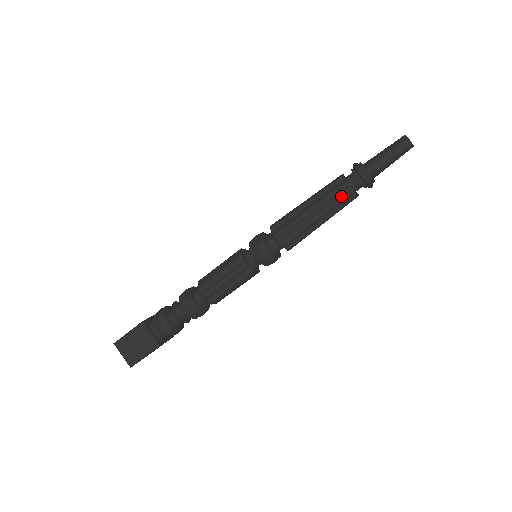
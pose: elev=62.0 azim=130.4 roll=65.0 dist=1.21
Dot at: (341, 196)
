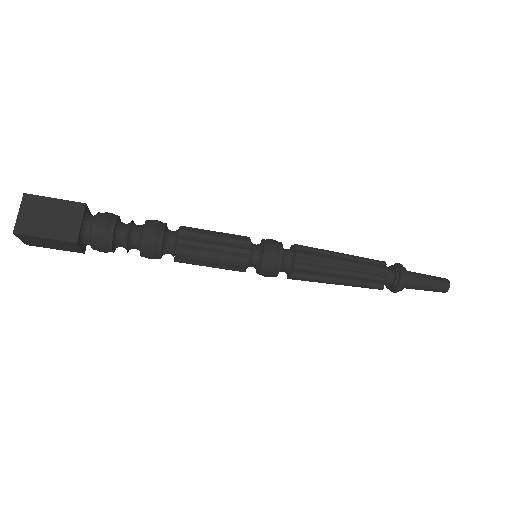
Dot at: (367, 287)
